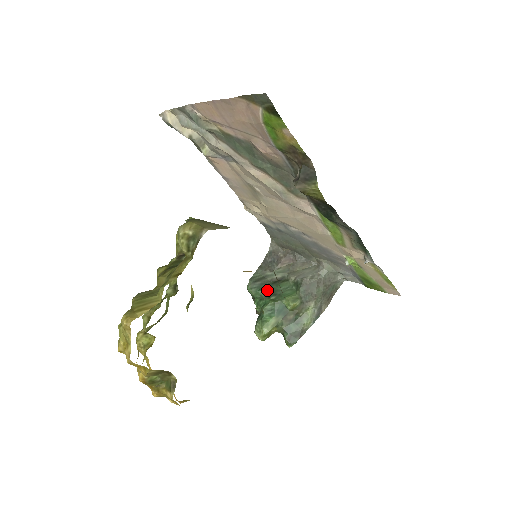
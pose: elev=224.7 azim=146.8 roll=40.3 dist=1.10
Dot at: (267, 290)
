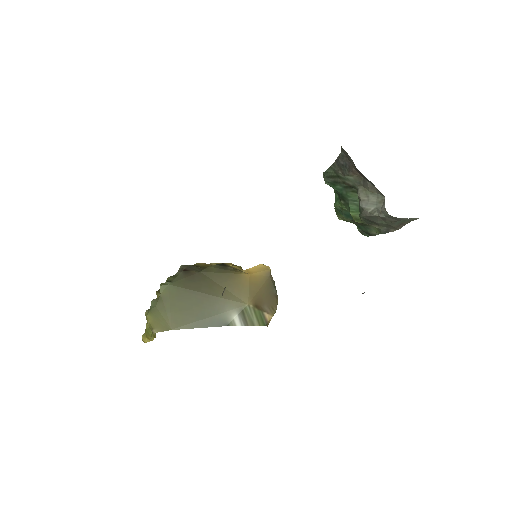
Dot at: (338, 191)
